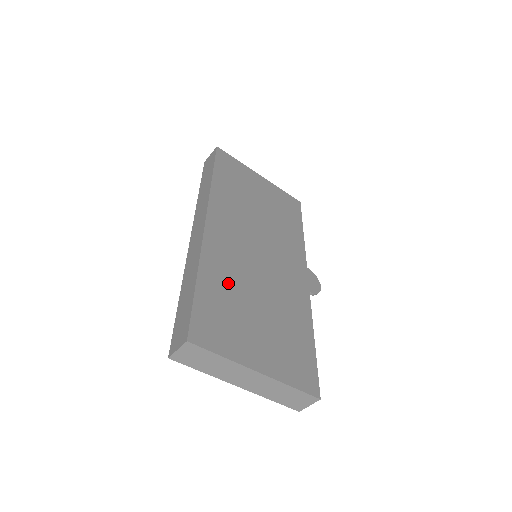
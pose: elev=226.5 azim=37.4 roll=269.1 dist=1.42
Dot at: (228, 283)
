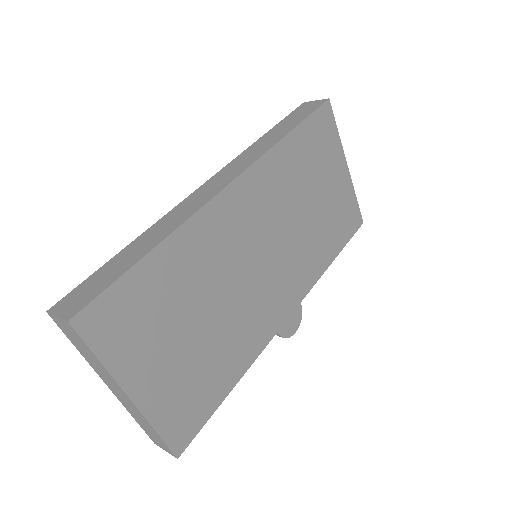
Dot at: (188, 275)
